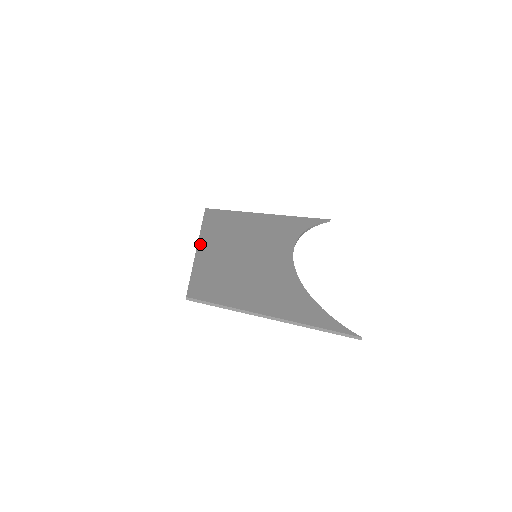
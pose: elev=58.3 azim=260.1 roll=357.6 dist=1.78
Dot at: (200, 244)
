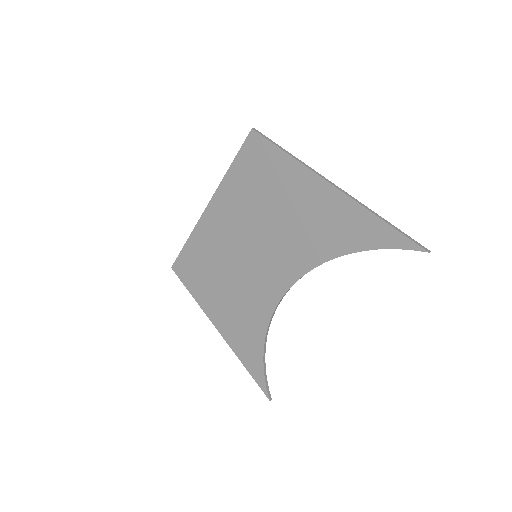
Dot at: (209, 211)
